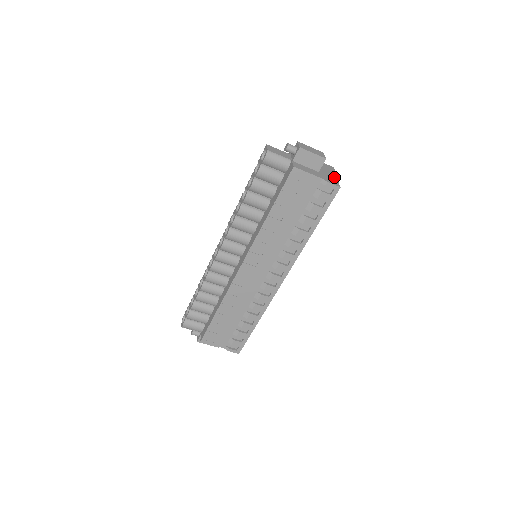
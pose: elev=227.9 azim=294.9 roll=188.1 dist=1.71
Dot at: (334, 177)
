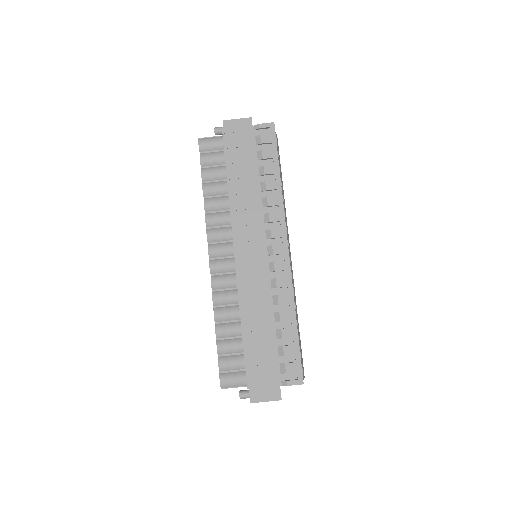
Dot at: occluded
